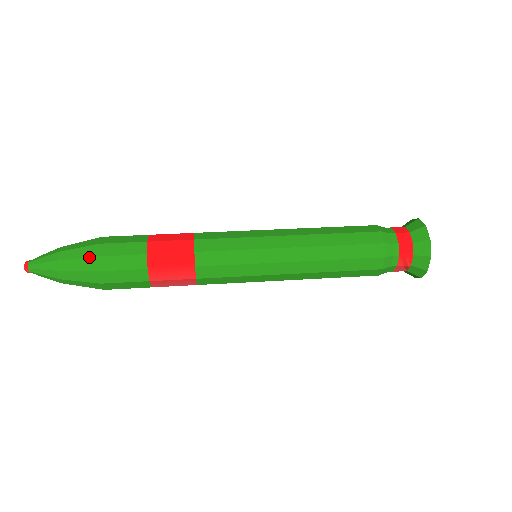
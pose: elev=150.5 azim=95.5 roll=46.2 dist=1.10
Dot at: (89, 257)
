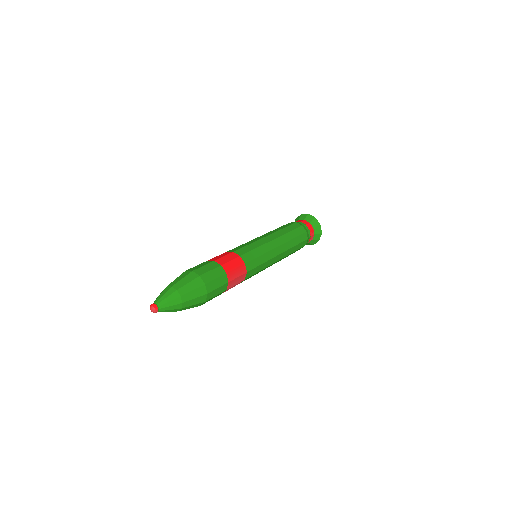
Dot at: (195, 278)
